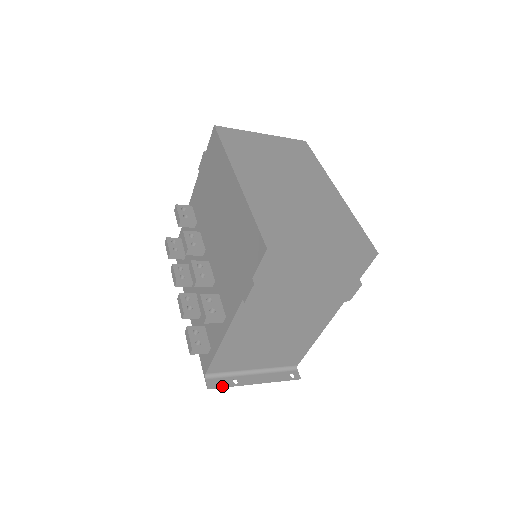
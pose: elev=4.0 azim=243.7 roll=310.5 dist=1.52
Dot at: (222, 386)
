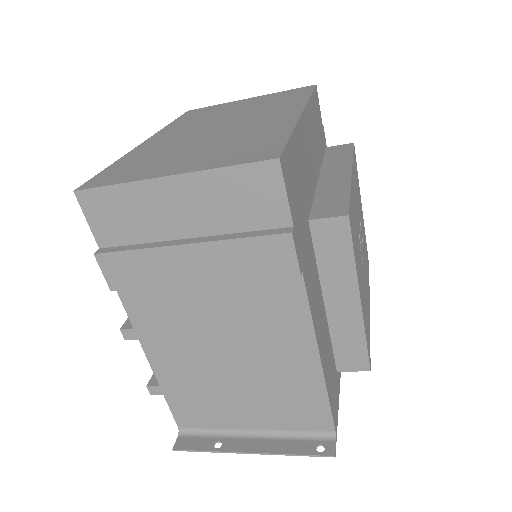
Dot at: (194, 449)
